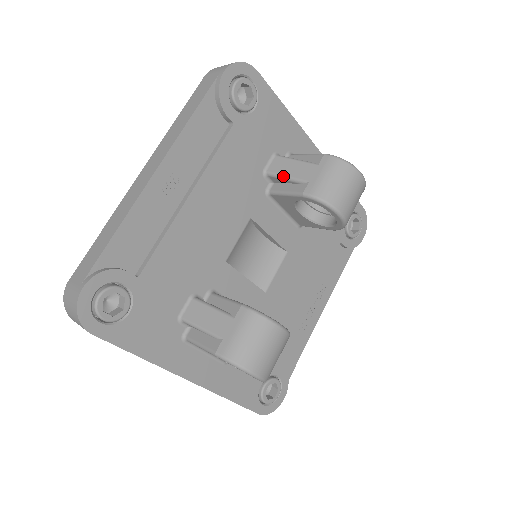
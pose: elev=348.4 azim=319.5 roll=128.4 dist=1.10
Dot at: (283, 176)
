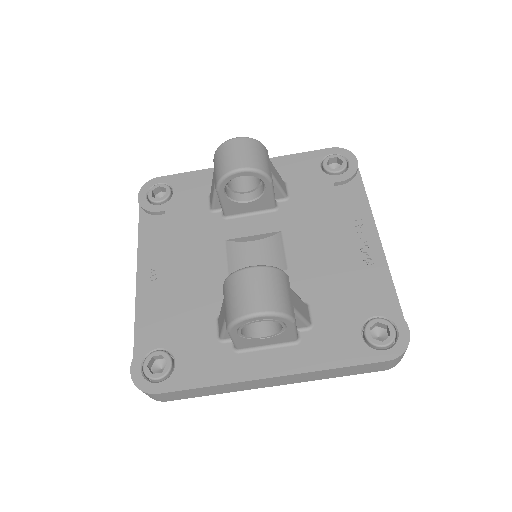
Dot at: (213, 198)
